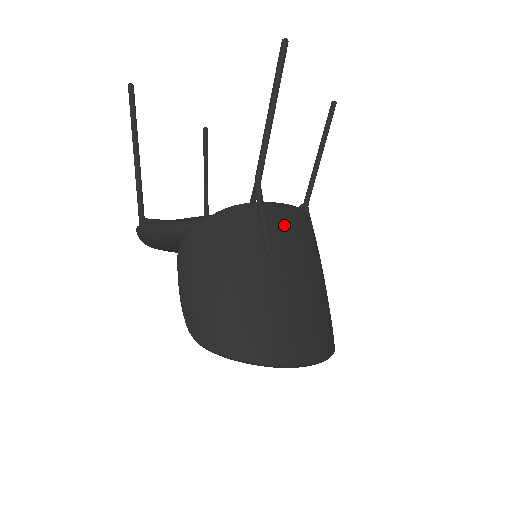
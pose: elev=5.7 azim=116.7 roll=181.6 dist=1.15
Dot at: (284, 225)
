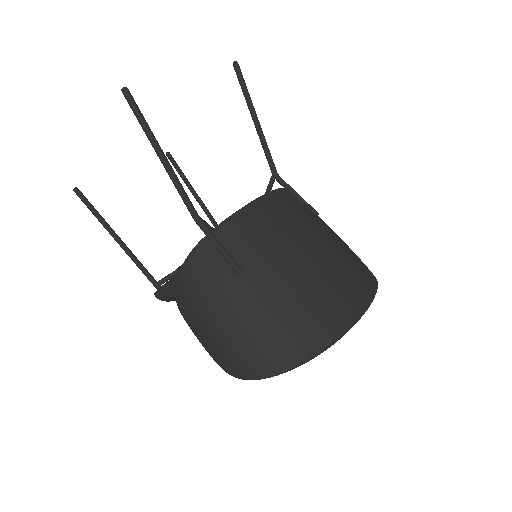
Dot at: (243, 235)
